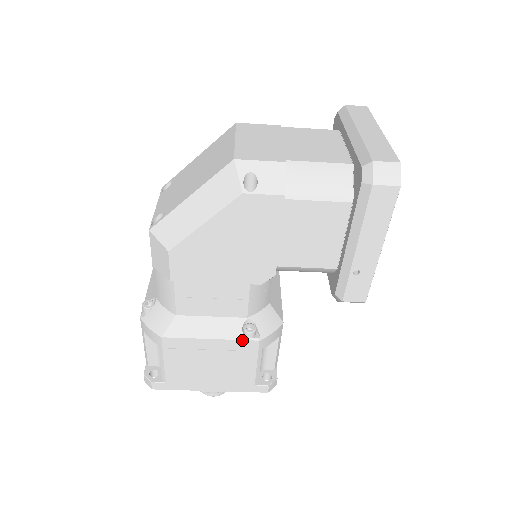
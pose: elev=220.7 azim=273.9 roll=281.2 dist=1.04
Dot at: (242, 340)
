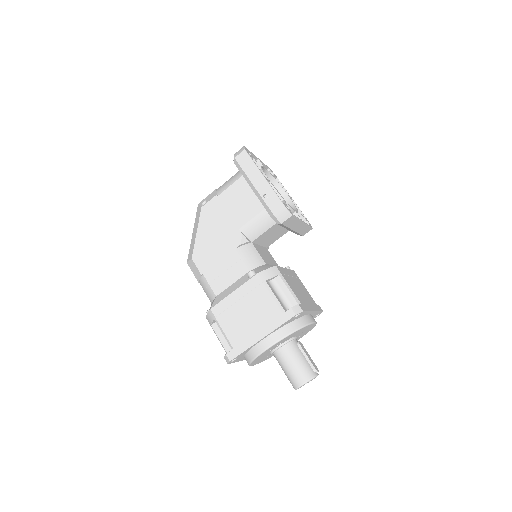
Dot at: (249, 280)
